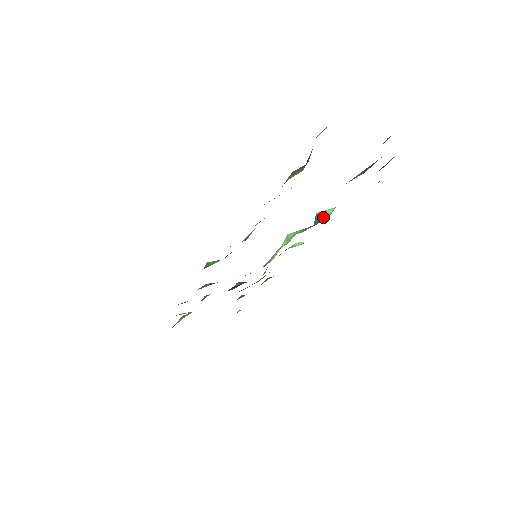
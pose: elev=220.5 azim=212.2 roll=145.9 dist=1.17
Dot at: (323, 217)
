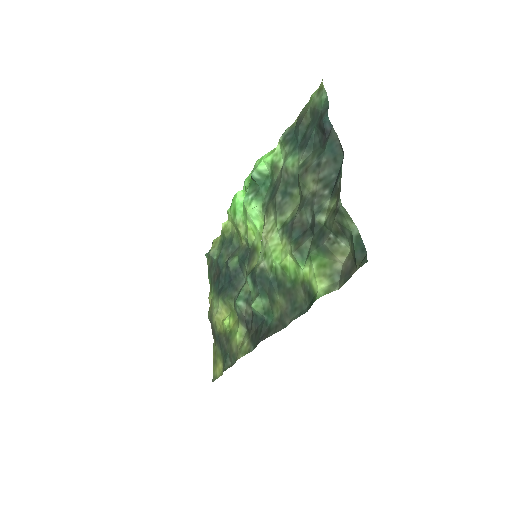
Dot at: (263, 177)
